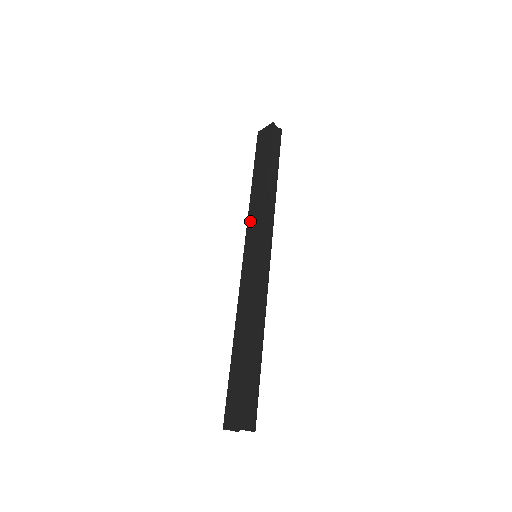
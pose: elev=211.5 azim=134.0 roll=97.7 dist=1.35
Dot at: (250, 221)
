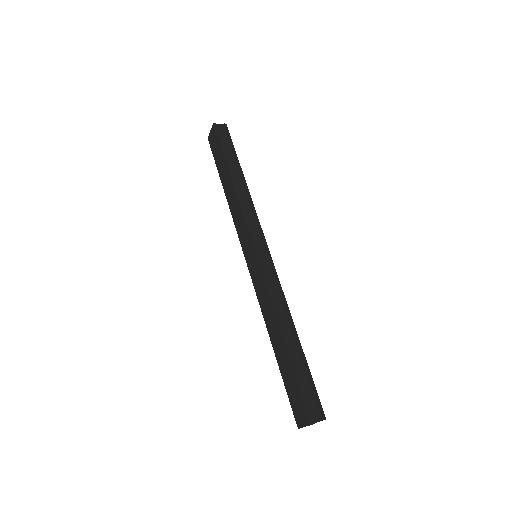
Dot at: (237, 226)
